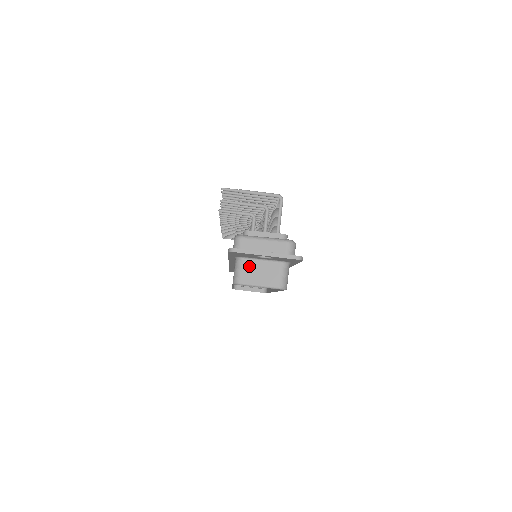
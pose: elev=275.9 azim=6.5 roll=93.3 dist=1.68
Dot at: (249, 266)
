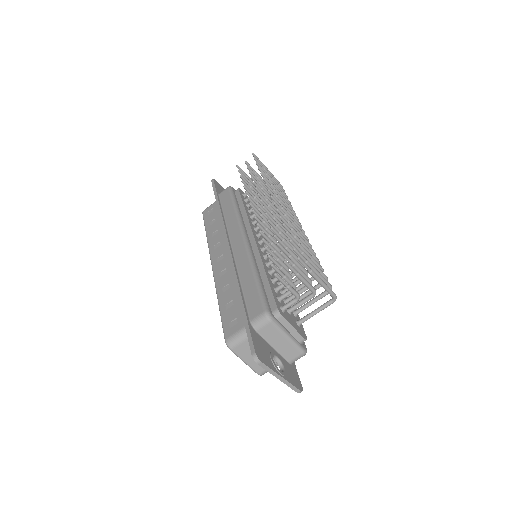
Dot at: occluded
